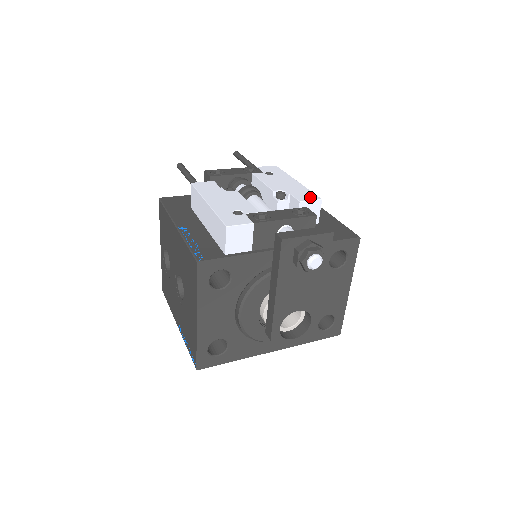
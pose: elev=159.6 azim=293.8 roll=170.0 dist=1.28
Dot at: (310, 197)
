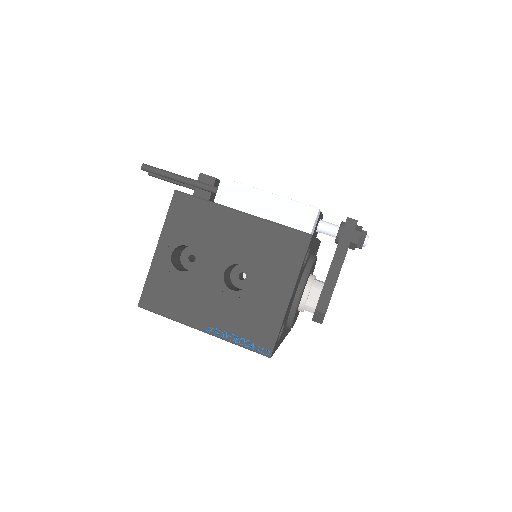
Dot at: occluded
